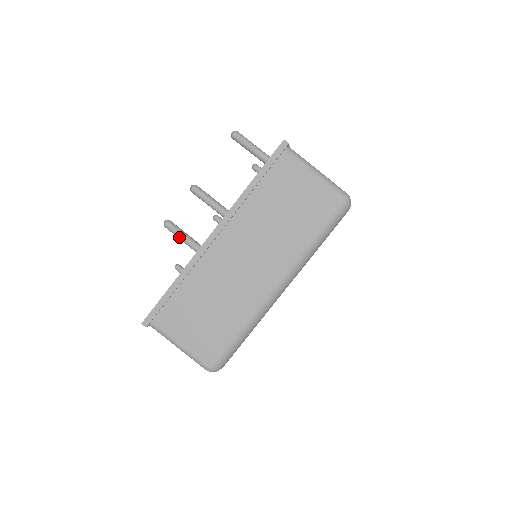
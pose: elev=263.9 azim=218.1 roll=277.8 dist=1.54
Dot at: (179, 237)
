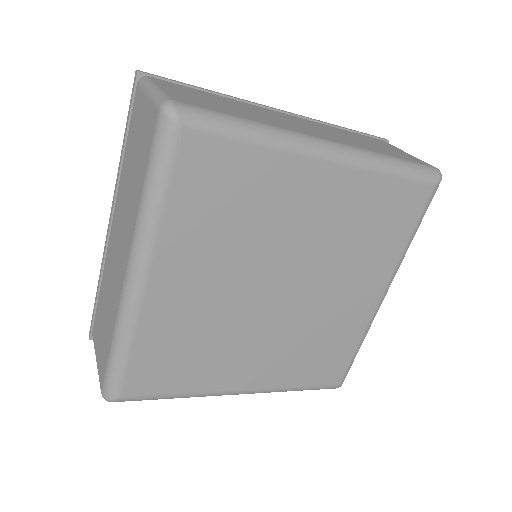
Dot at: occluded
